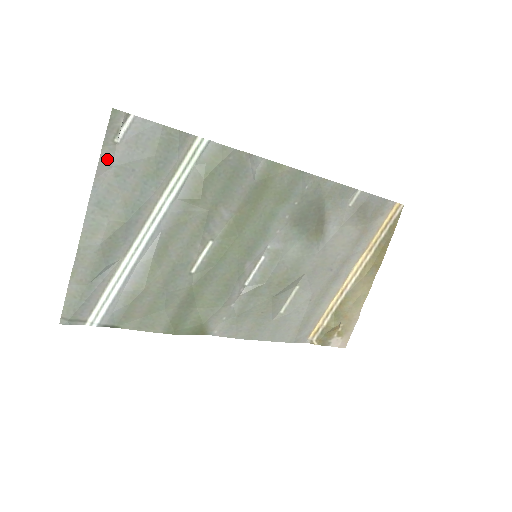
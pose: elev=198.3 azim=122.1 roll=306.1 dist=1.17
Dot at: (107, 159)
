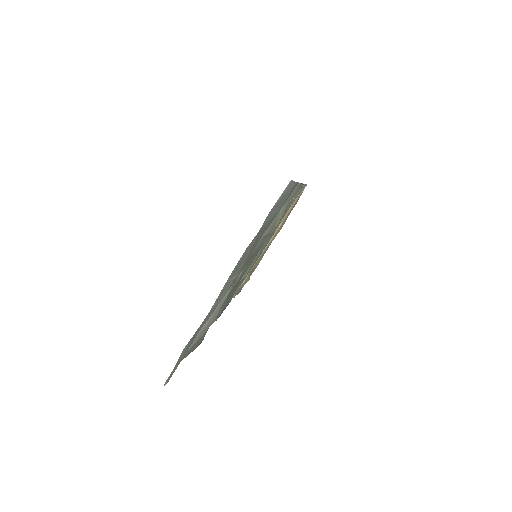
Dot at: occluded
